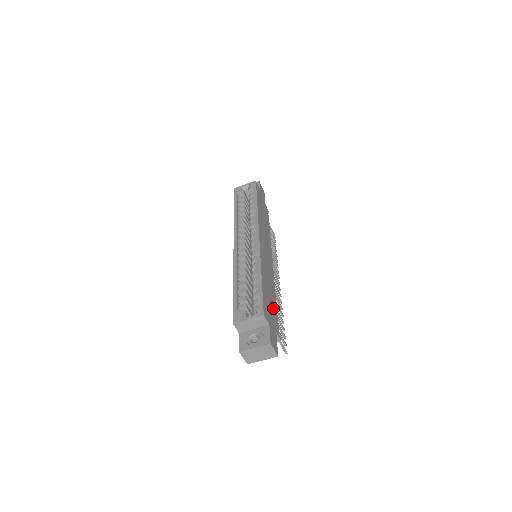
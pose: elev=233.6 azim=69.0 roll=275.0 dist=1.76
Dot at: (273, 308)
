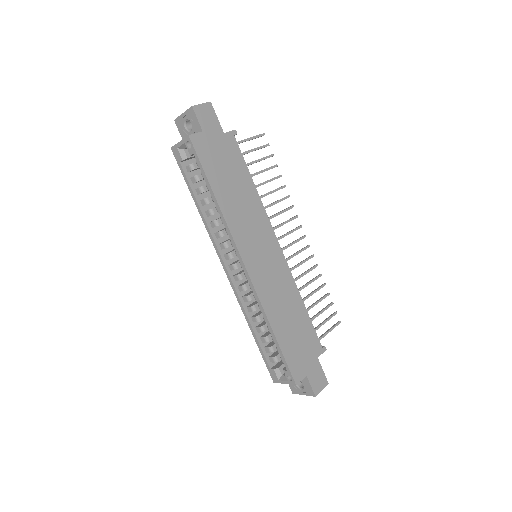
Dot at: (304, 331)
